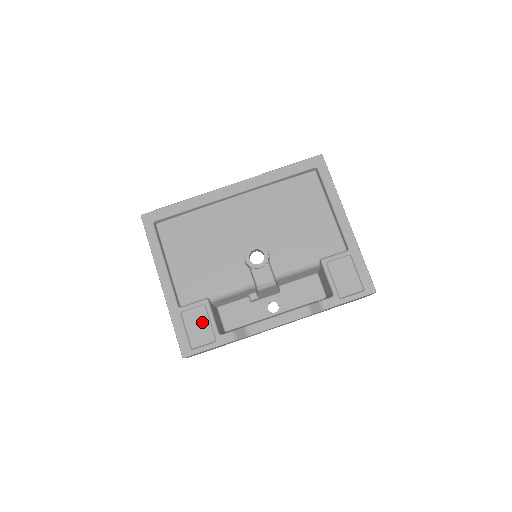
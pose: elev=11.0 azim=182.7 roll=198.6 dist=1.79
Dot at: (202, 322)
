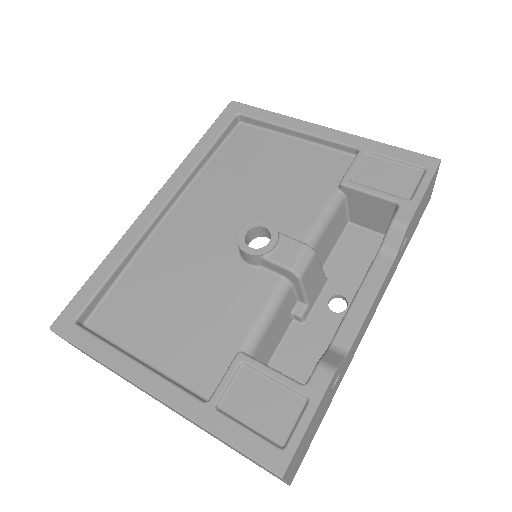
Dot at: (261, 392)
